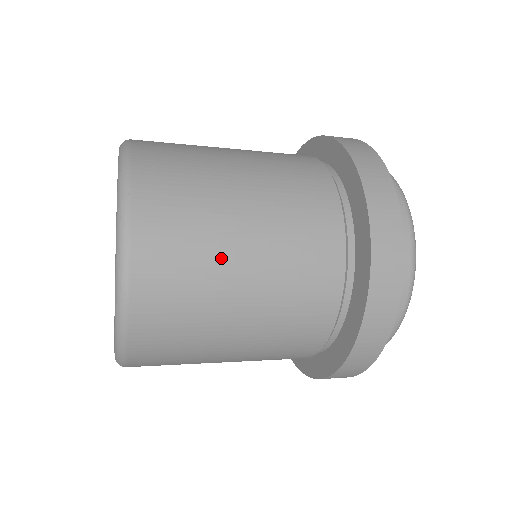
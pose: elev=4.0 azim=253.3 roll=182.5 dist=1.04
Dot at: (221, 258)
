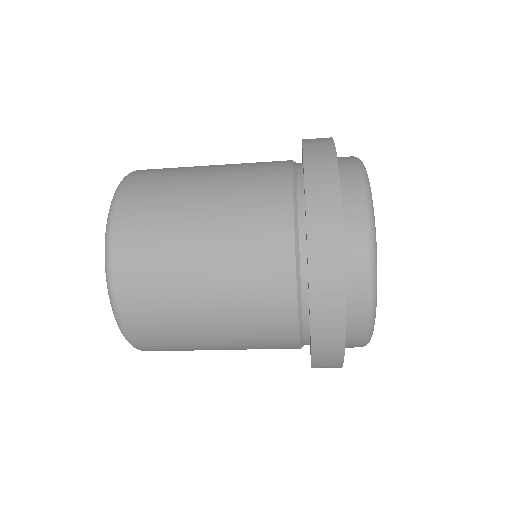
Dot at: (190, 173)
